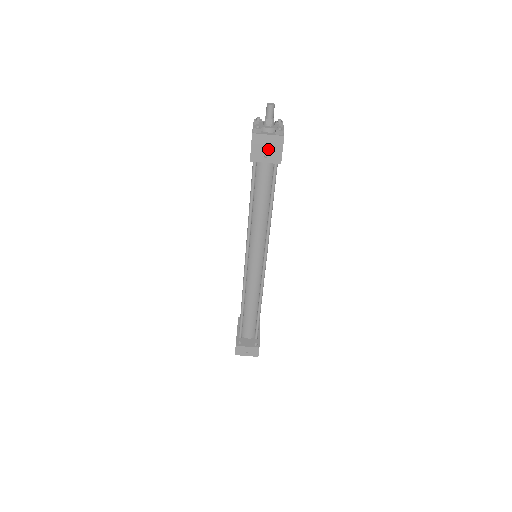
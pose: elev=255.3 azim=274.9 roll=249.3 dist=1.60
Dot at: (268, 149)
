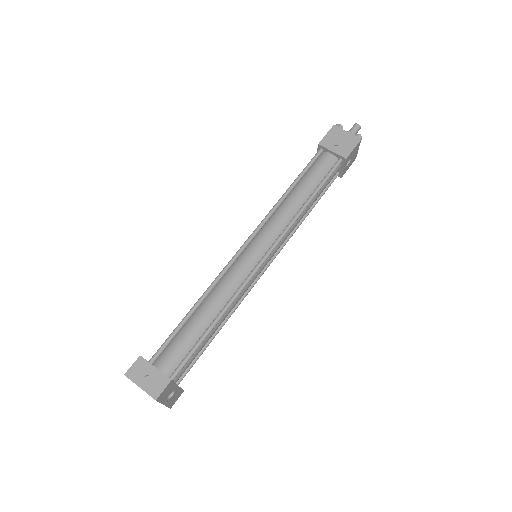
Dot at: (341, 142)
